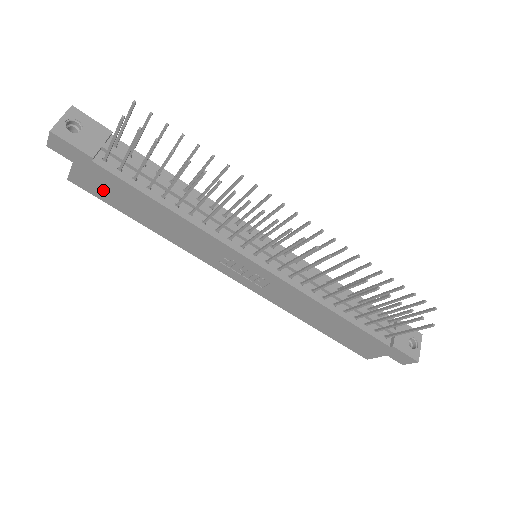
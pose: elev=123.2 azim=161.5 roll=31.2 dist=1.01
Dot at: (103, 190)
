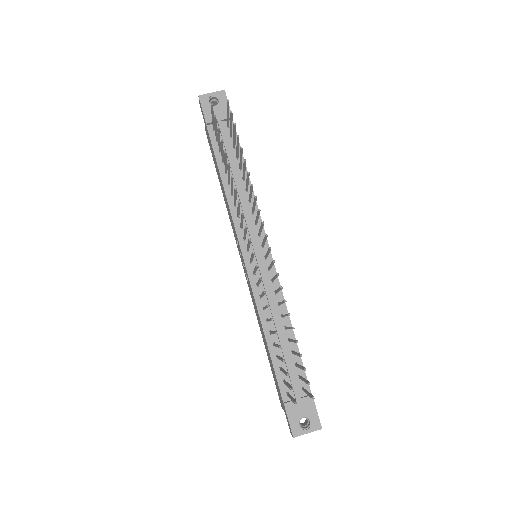
Dot at: (211, 149)
